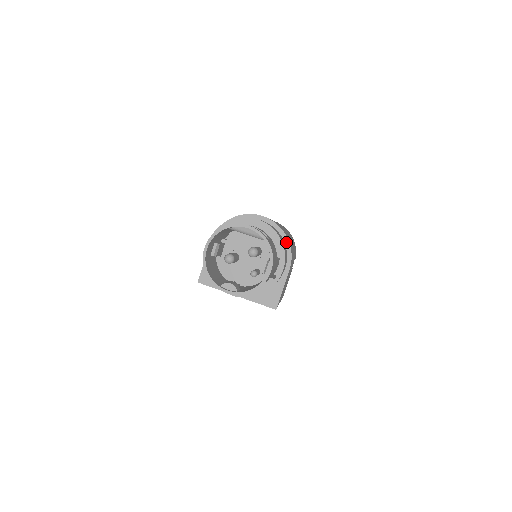
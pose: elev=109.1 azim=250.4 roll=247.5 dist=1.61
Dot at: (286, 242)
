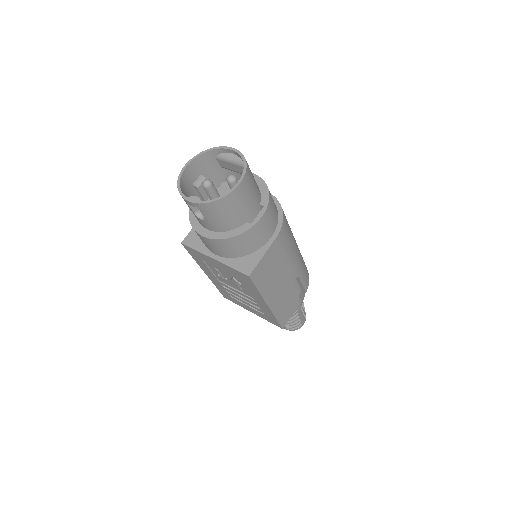
Dot at: (280, 213)
